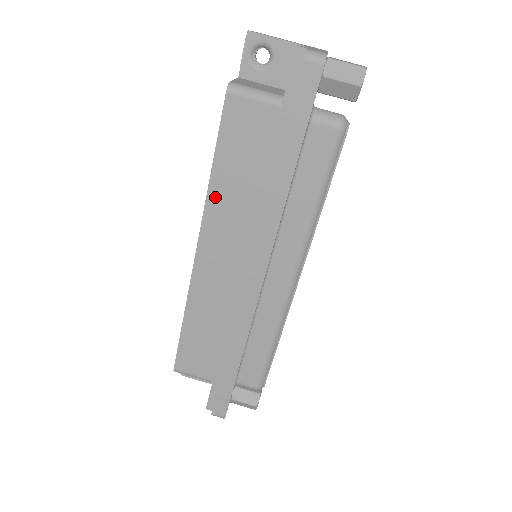
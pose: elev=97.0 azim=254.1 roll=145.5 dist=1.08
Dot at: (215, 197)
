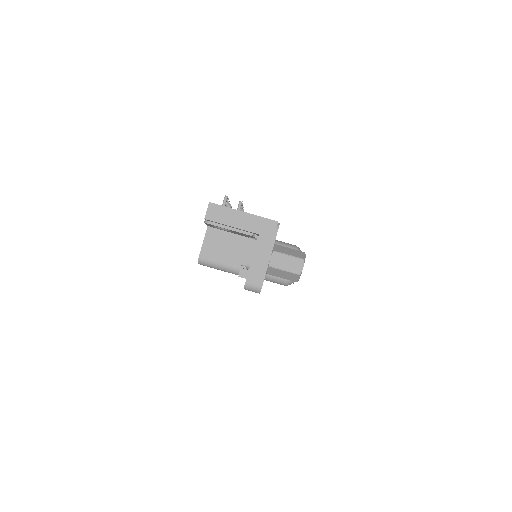
Dot at: occluded
